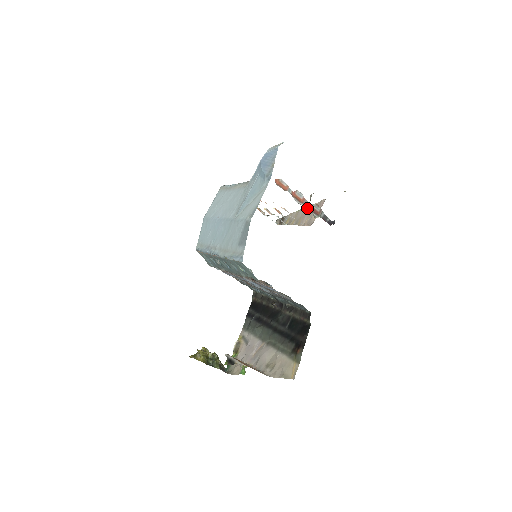
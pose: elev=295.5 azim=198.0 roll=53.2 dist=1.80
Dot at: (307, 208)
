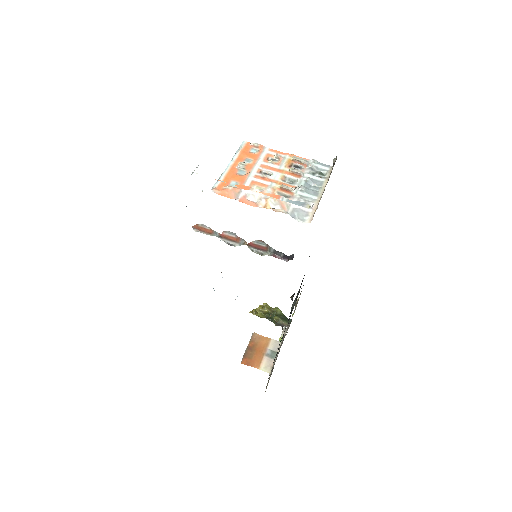
Dot at: occluded
